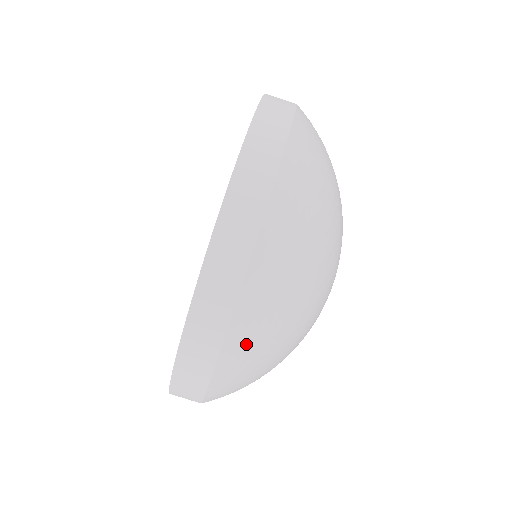
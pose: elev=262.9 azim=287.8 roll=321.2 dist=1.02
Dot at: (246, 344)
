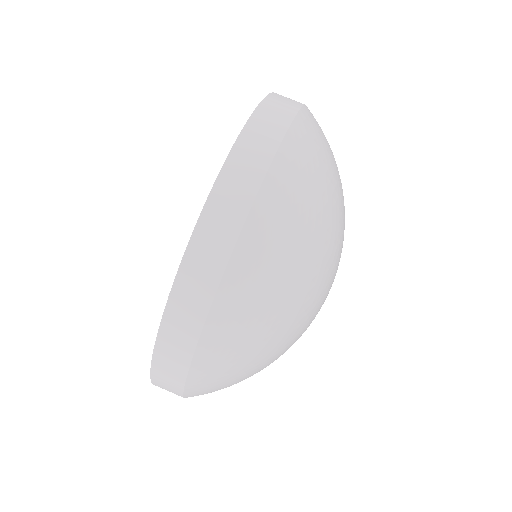
Dot at: (302, 155)
